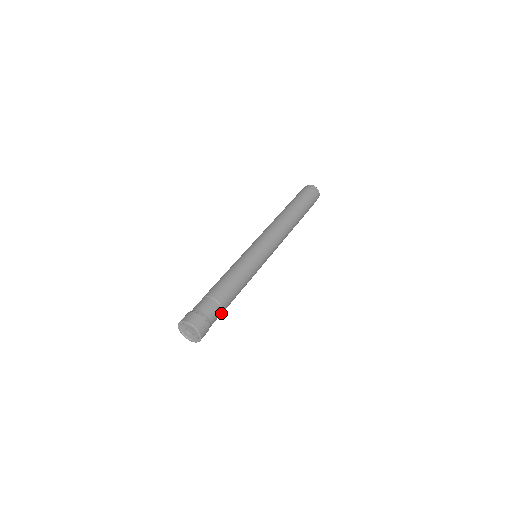
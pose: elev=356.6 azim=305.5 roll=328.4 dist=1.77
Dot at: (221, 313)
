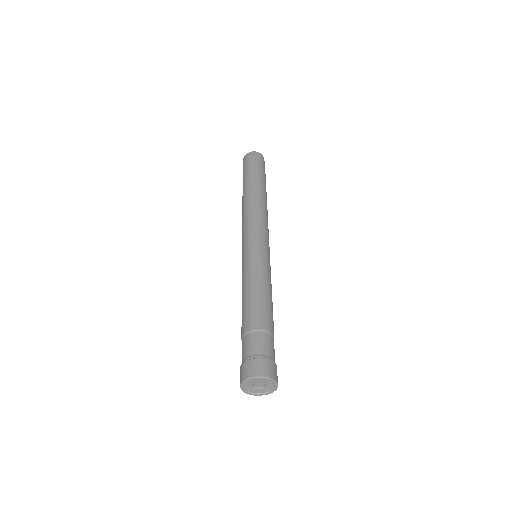
Dot at: occluded
